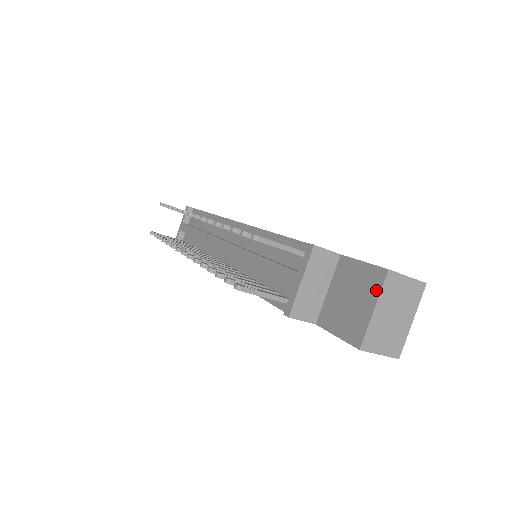
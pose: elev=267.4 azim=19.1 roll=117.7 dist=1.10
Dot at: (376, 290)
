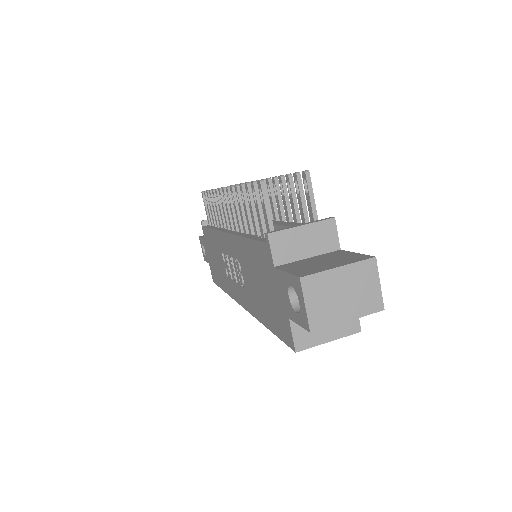
Dot at: (353, 261)
